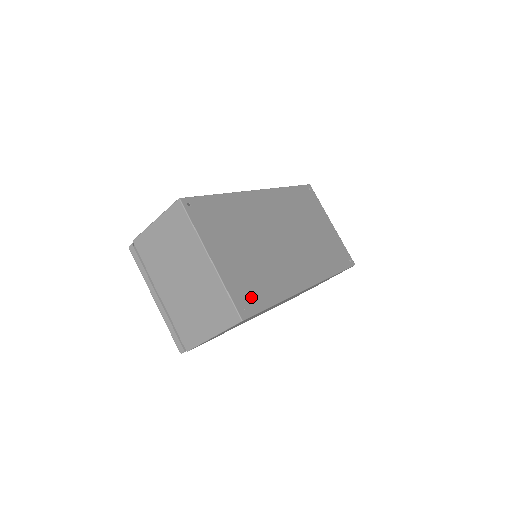
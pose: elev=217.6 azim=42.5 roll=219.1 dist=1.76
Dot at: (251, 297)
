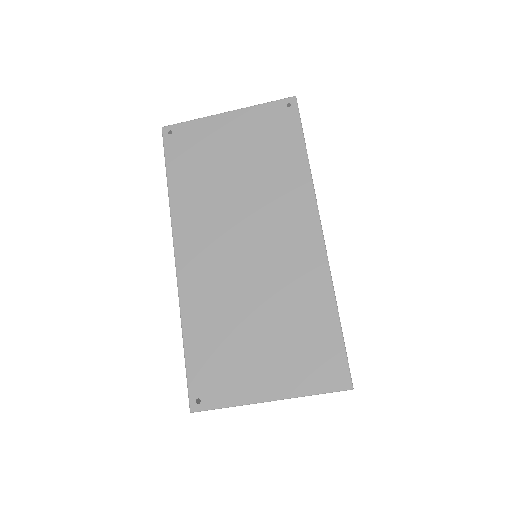
Dot at: (325, 357)
